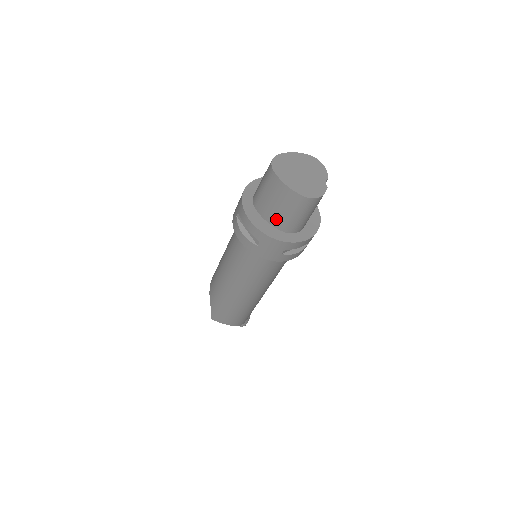
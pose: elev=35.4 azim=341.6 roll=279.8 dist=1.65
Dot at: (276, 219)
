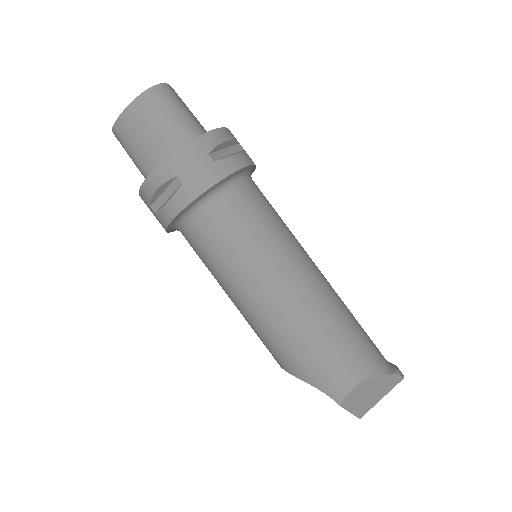
Dot at: (166, 148)
